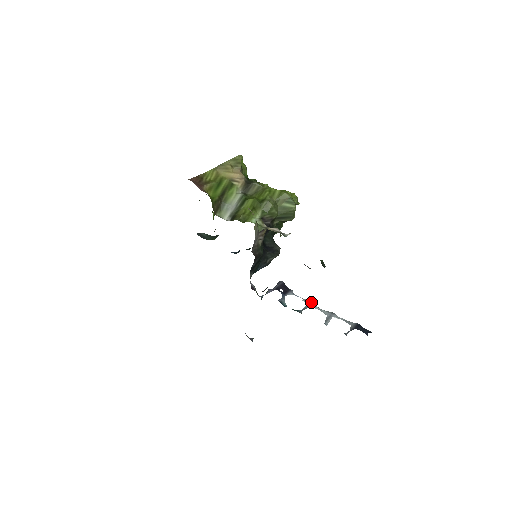
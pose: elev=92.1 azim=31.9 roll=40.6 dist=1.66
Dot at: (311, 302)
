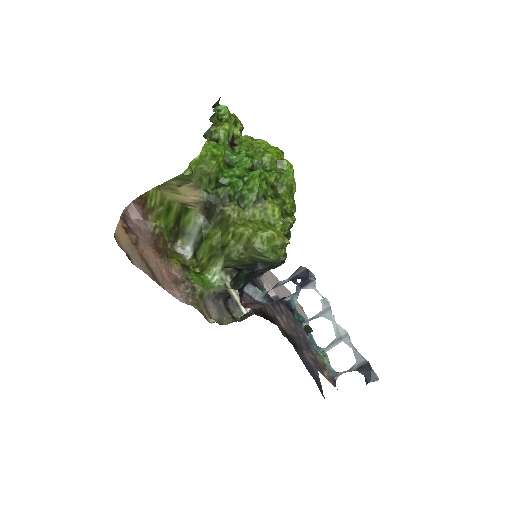
Dot at: (329, 308)
